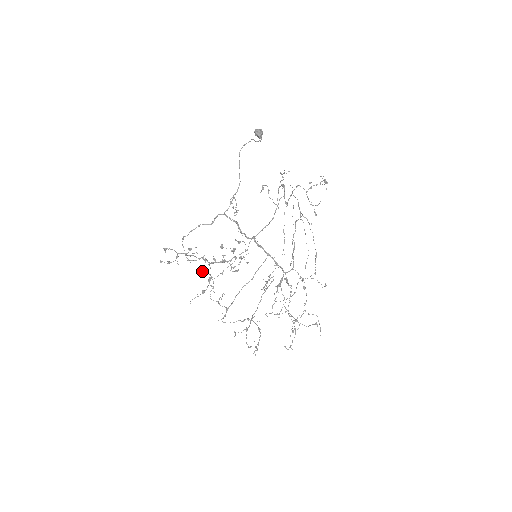
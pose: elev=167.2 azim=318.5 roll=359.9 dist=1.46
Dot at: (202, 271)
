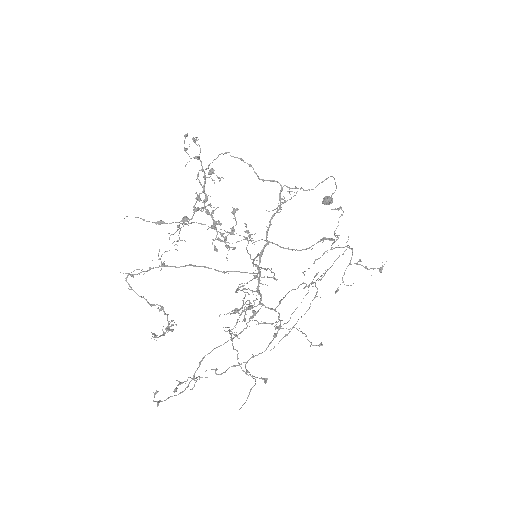
Dot at: (200, 198)
